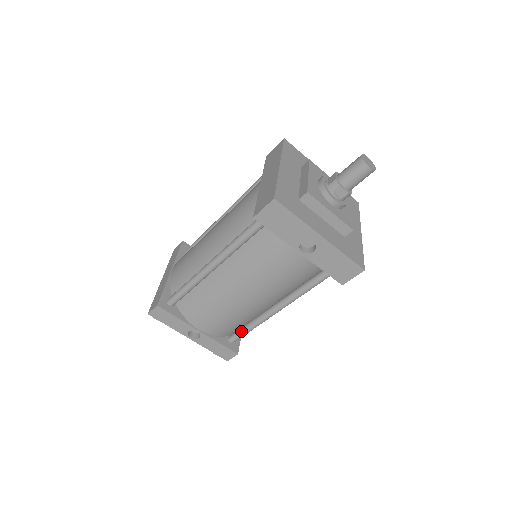
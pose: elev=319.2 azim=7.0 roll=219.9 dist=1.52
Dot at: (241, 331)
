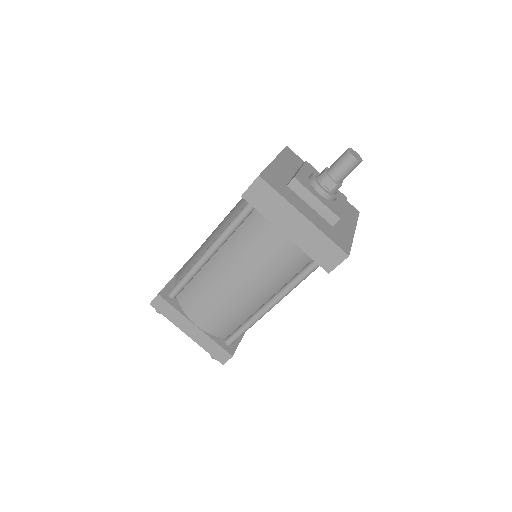
Dot at: occluded
